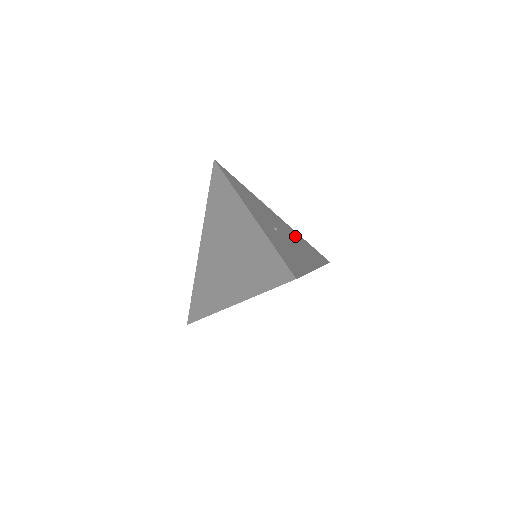
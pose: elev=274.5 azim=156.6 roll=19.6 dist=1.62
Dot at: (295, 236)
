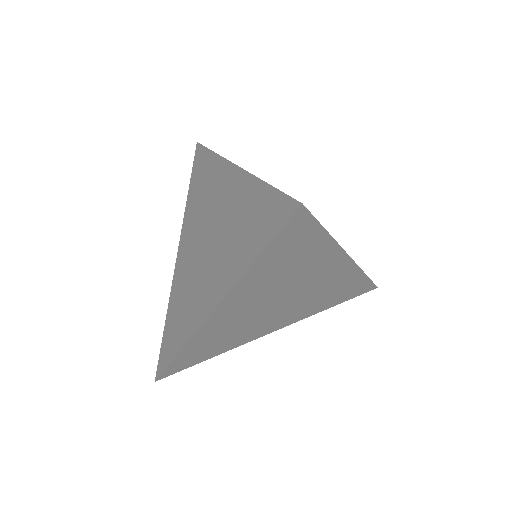
Dot at: occluded
